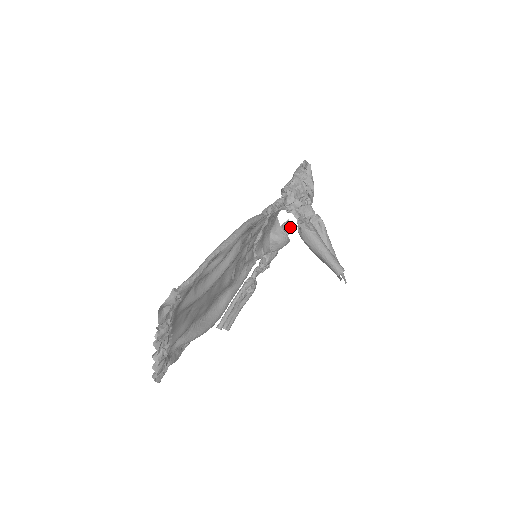
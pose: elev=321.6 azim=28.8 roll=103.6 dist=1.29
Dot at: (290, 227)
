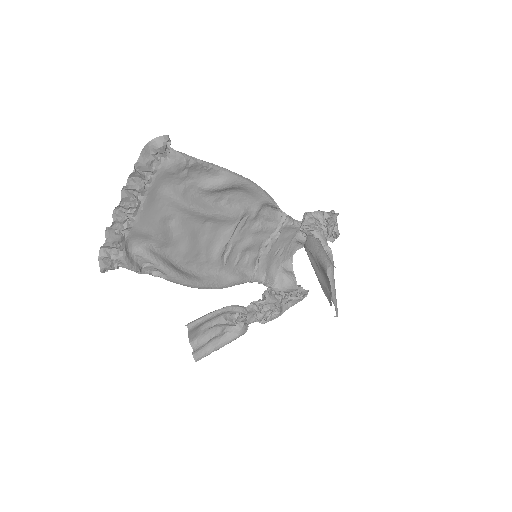
Dot at: (303, 290)
